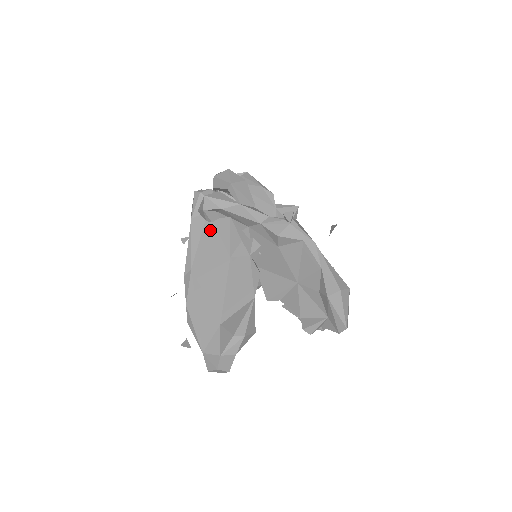
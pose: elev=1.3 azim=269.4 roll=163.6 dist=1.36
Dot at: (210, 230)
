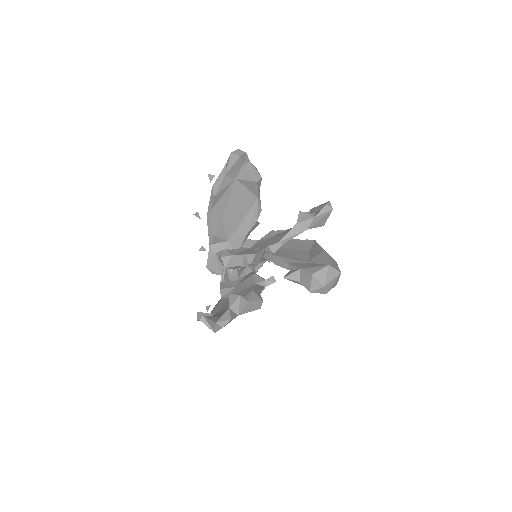
Dot at: (224, 242)
